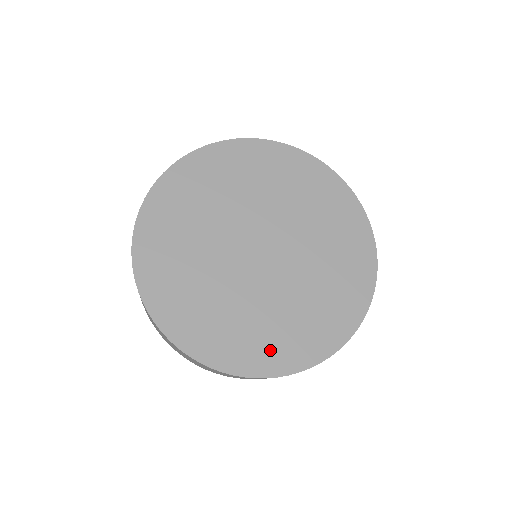
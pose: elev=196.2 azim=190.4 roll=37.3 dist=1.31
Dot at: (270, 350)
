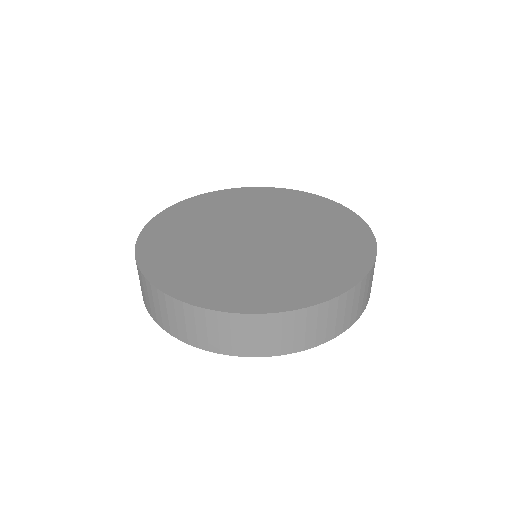
Dot at: (222, 292)
